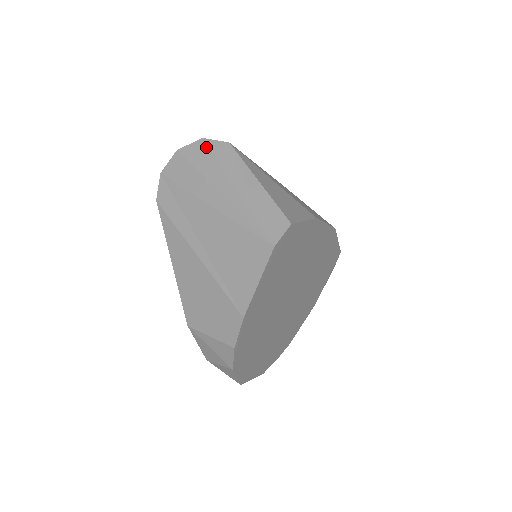
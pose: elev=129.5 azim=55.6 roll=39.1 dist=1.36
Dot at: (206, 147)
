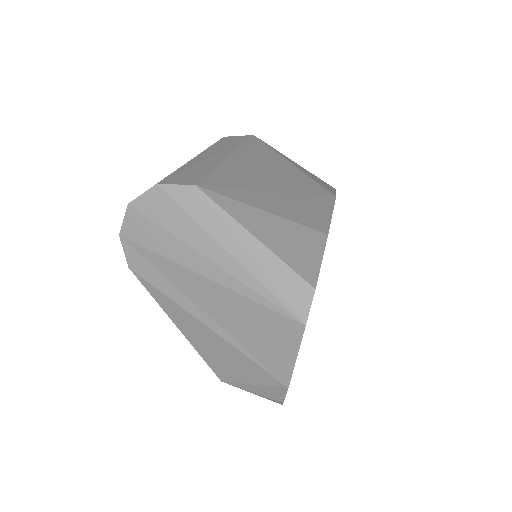
Dot at: (167, 198)
